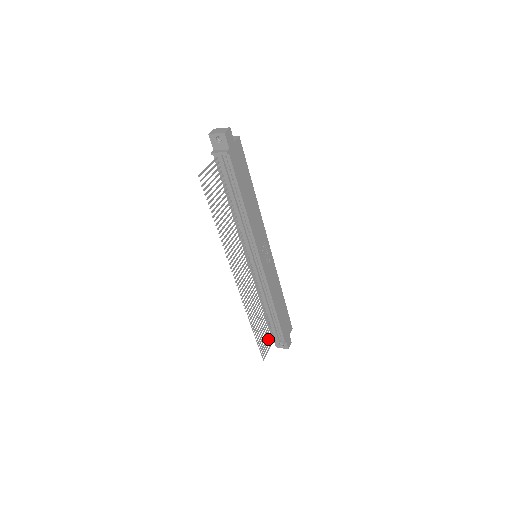
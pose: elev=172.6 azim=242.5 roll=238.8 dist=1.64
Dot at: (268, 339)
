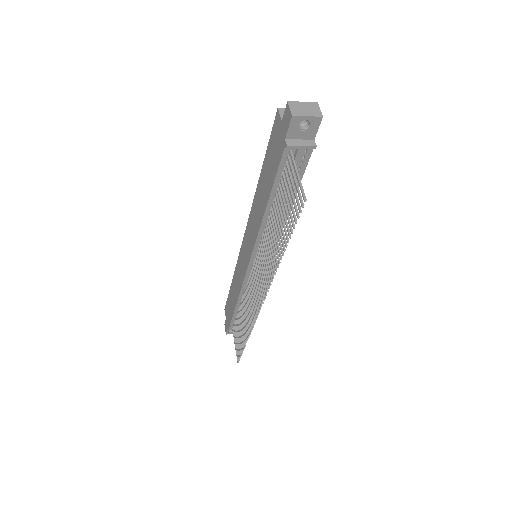
Dot at: (235, 335)
